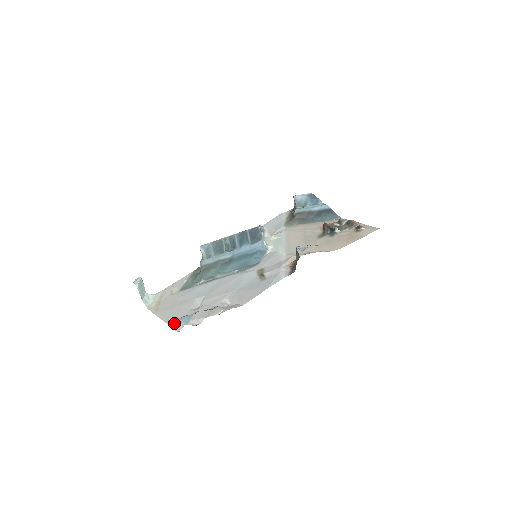
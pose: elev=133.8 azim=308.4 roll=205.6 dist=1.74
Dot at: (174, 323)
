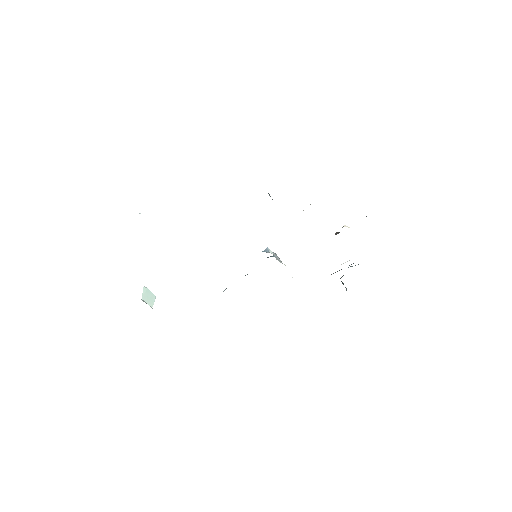
Dot at: occluded
